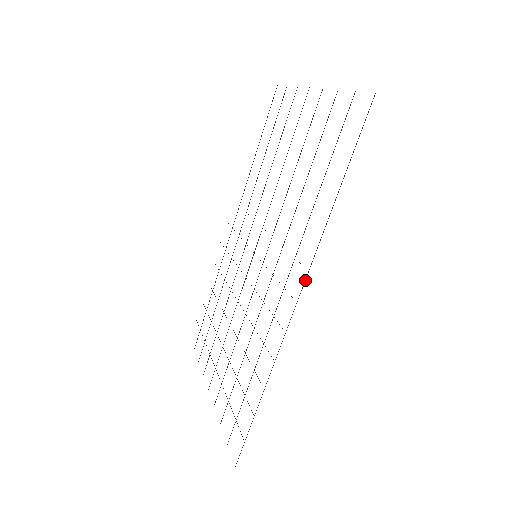
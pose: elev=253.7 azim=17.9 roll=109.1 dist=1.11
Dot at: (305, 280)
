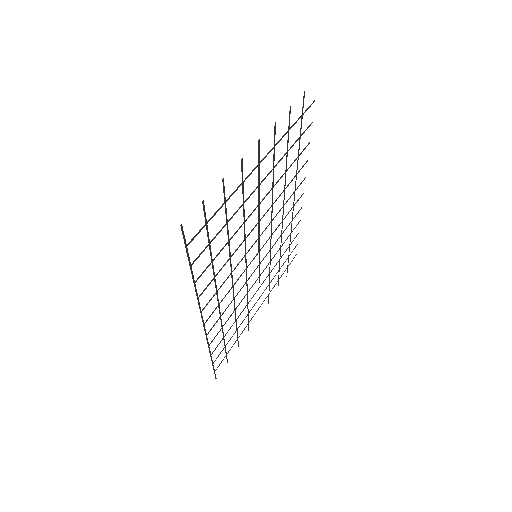
Dot at: (201, 316)
